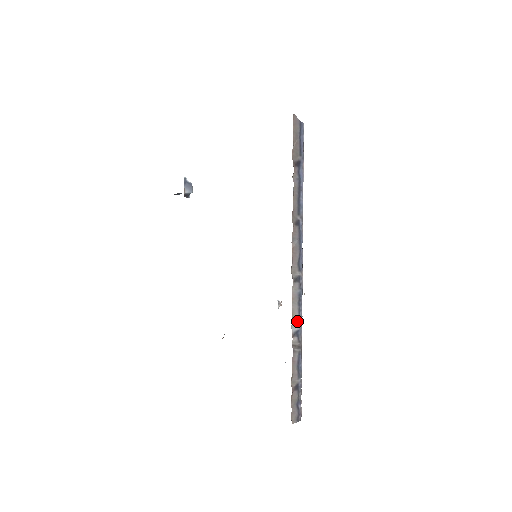
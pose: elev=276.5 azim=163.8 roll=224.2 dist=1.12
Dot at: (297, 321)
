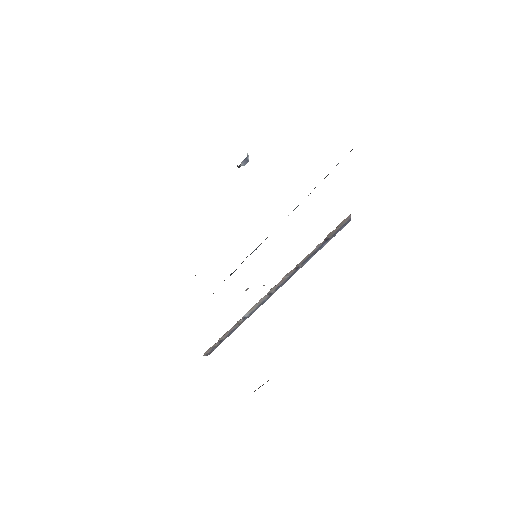
Dot at: (251, 313)
